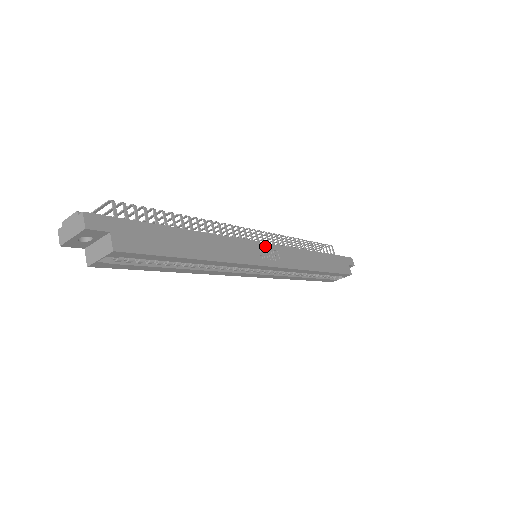
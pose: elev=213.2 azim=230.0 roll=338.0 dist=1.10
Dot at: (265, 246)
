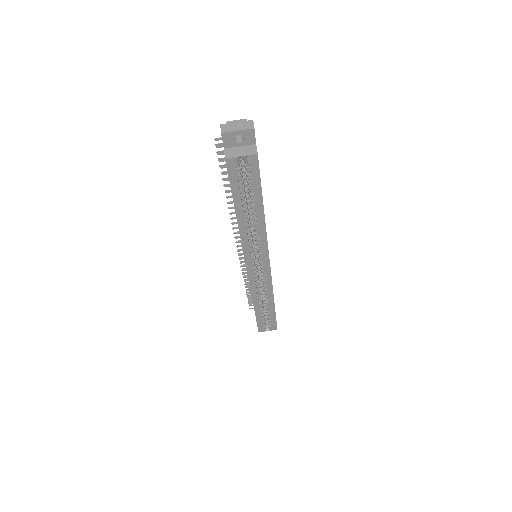
Dot at: occluded
